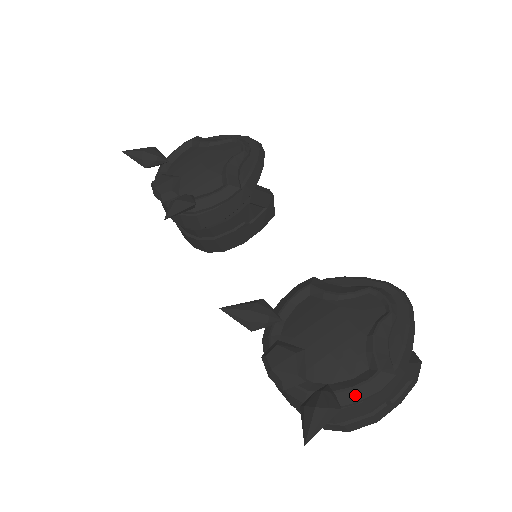
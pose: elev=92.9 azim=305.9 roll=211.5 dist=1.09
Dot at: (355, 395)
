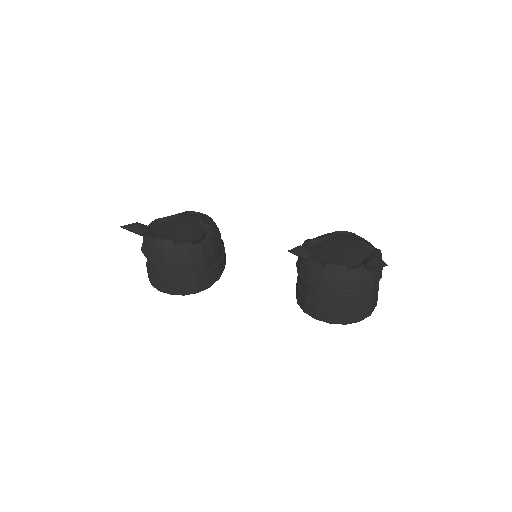
Dot at: occluded
